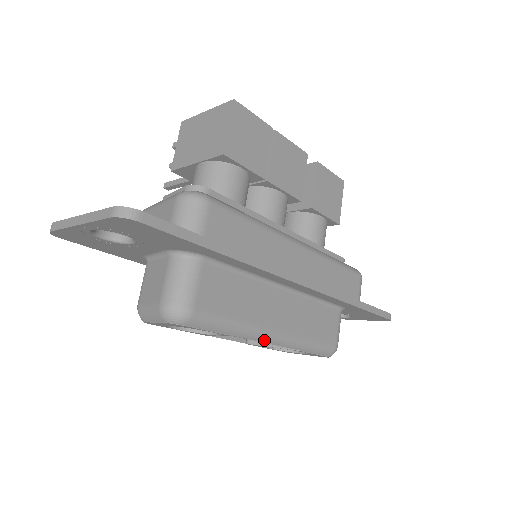
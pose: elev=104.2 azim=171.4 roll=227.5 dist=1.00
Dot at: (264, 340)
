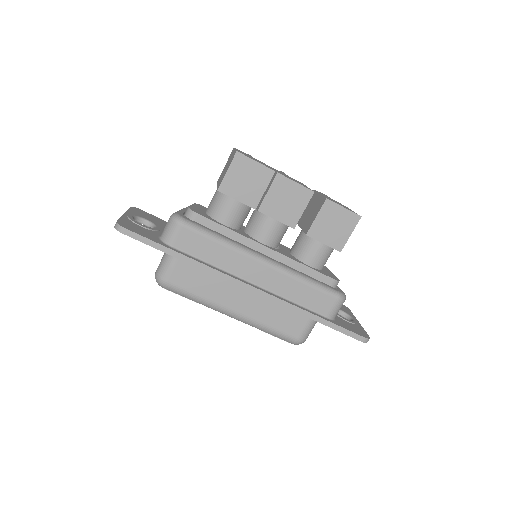
Dot at: (225, 314)
